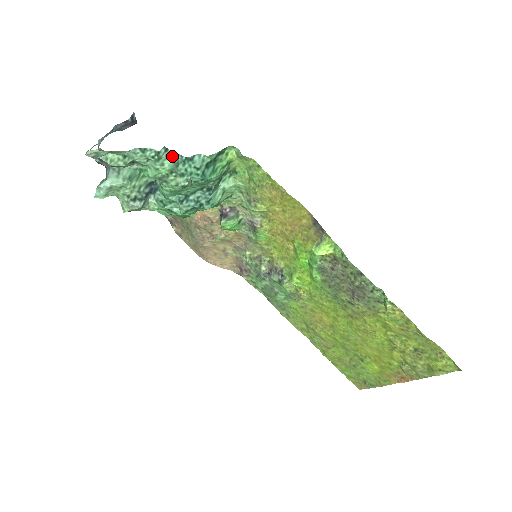
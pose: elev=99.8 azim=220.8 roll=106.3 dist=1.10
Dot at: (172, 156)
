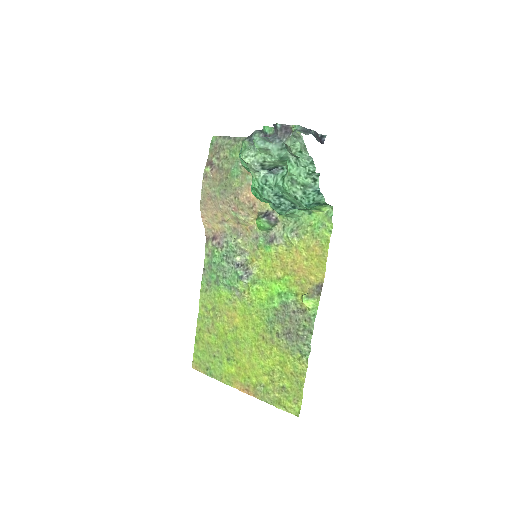
Dot at: (315, 181)
